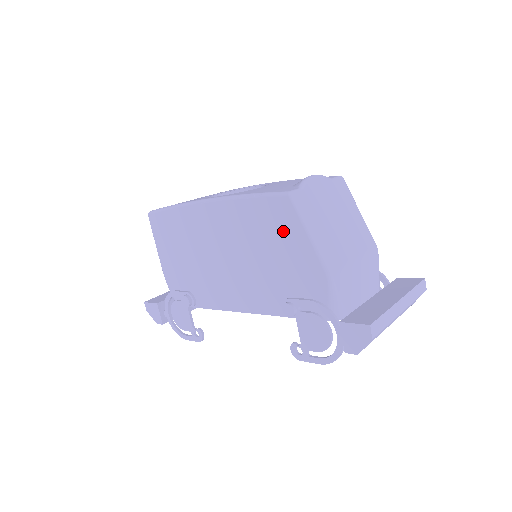
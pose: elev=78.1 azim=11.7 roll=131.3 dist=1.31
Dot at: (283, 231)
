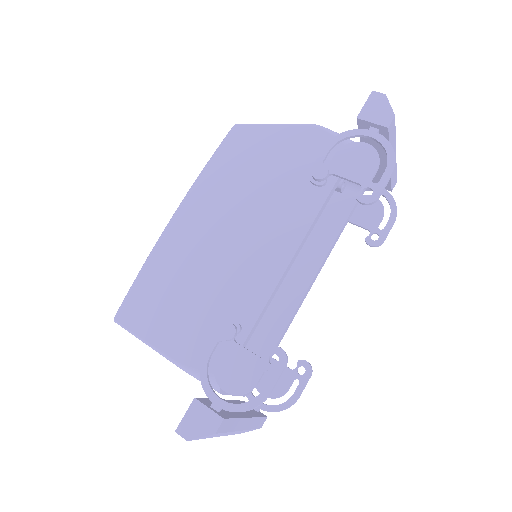
Dot at: (255, 146)
